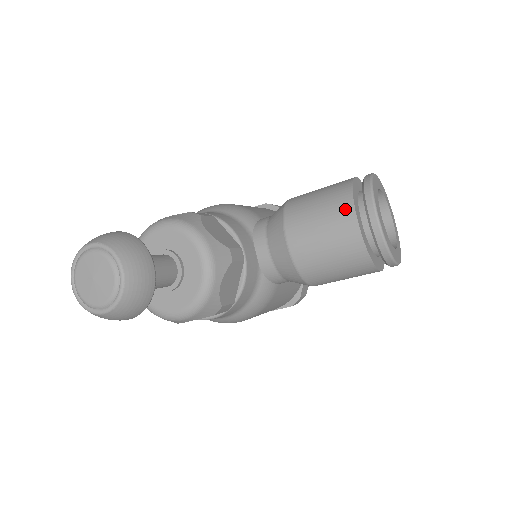
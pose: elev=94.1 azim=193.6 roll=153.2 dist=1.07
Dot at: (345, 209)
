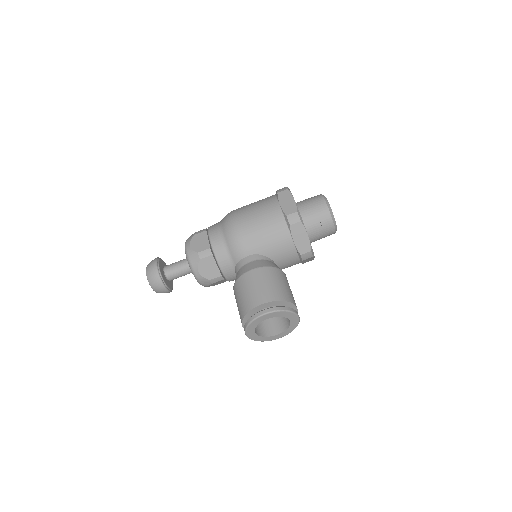
Dot at: (240, 318)
